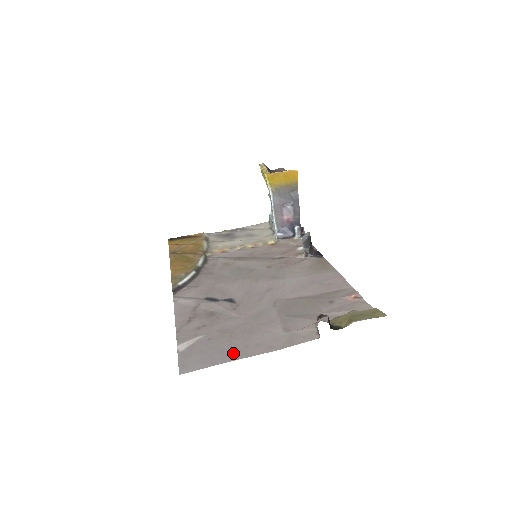
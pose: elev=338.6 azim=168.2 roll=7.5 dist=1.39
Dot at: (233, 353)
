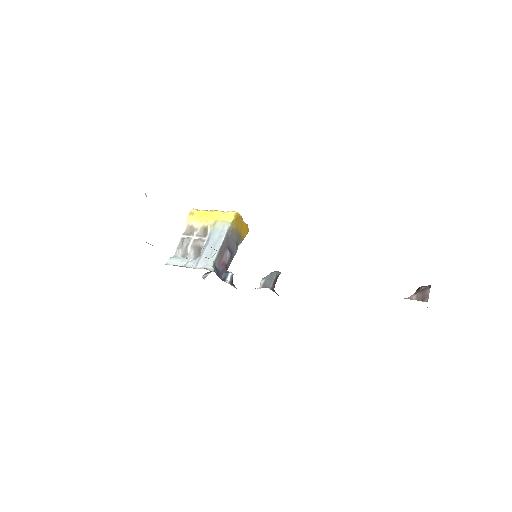
Dot at: occluded
